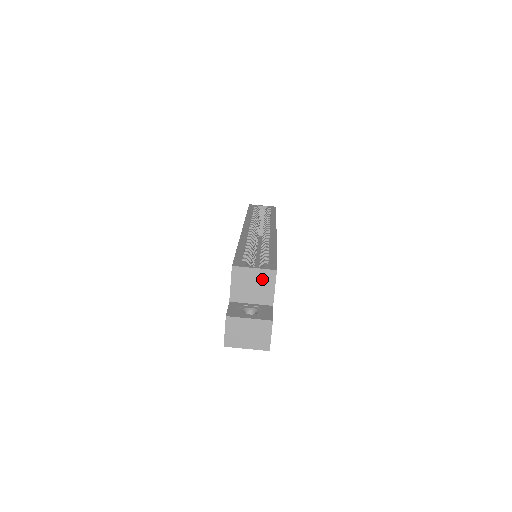
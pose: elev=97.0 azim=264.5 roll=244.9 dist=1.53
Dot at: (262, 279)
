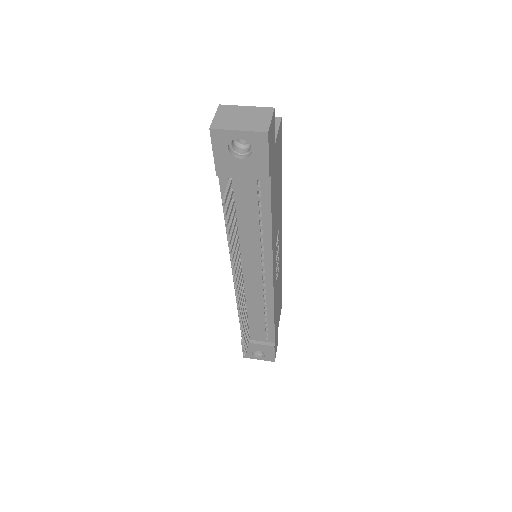
Dot at: occluded
